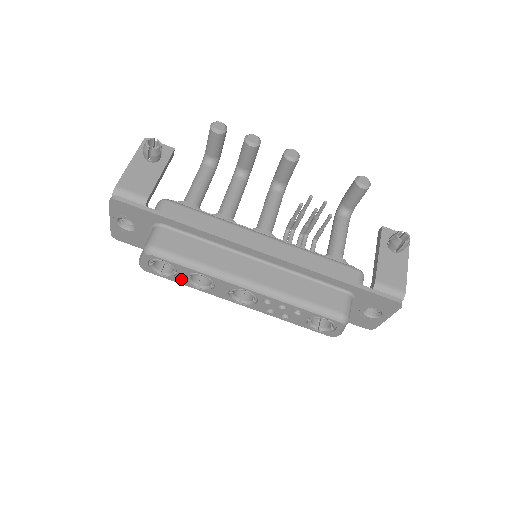
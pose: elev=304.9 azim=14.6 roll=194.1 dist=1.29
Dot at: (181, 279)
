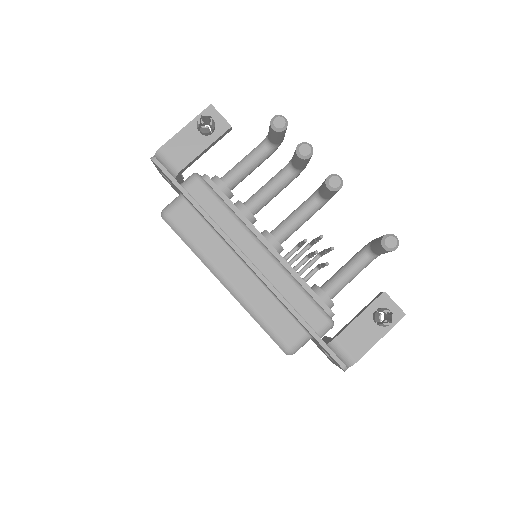
Dot at: occluded
